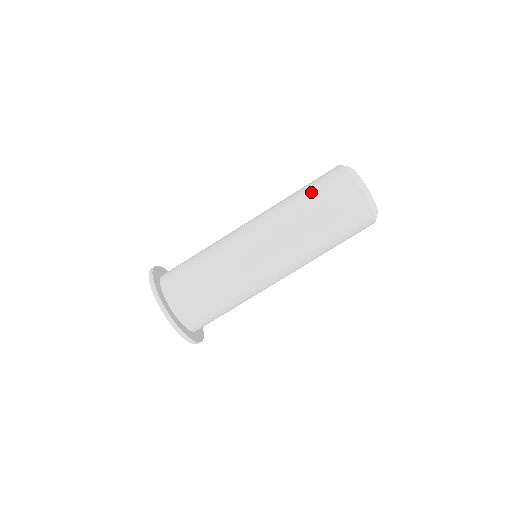
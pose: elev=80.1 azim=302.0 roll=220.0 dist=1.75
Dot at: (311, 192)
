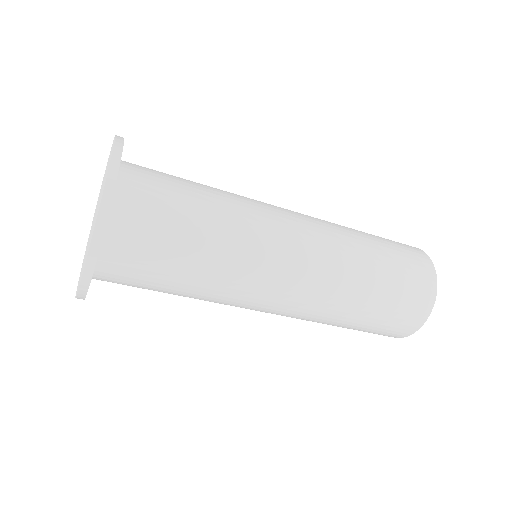
Dot at: (388, 293)
